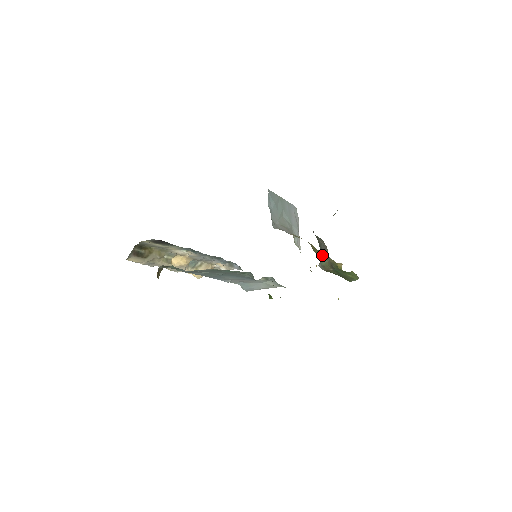
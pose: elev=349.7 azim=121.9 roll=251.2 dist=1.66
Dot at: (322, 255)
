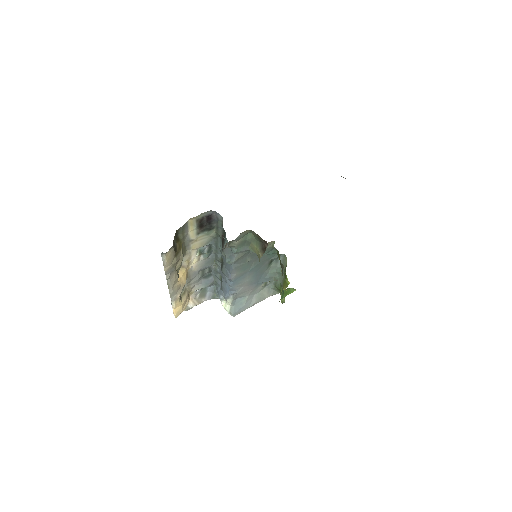
Dot at: occluded
